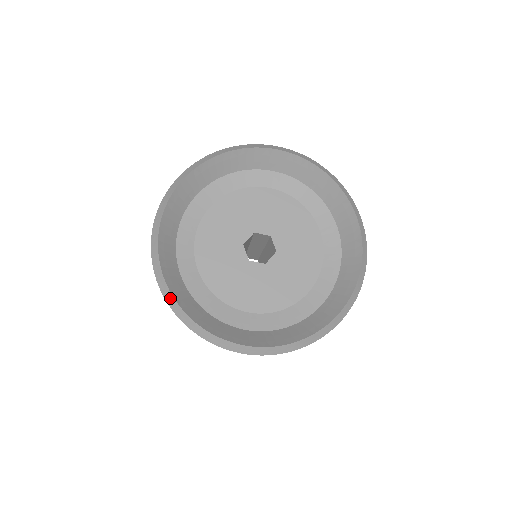
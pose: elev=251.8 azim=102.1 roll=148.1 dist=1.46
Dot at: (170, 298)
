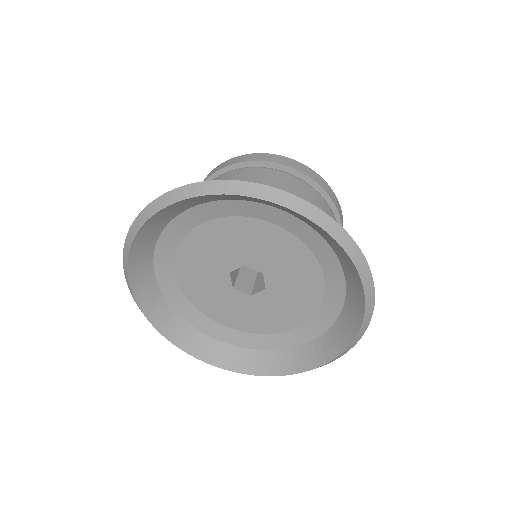
Dot at: (229, 370)
